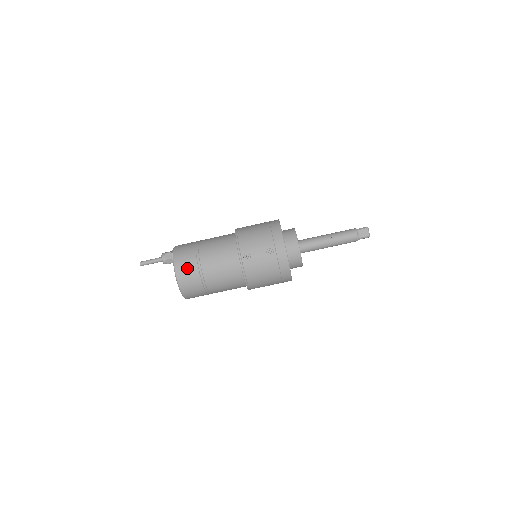
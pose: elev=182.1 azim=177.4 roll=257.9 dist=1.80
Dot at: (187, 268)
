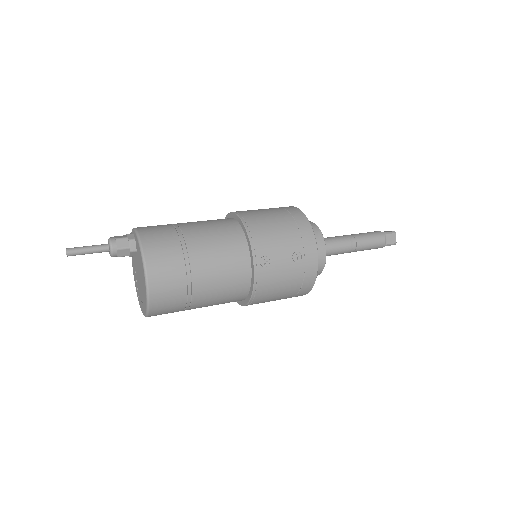
Dot at: (168, 271)
